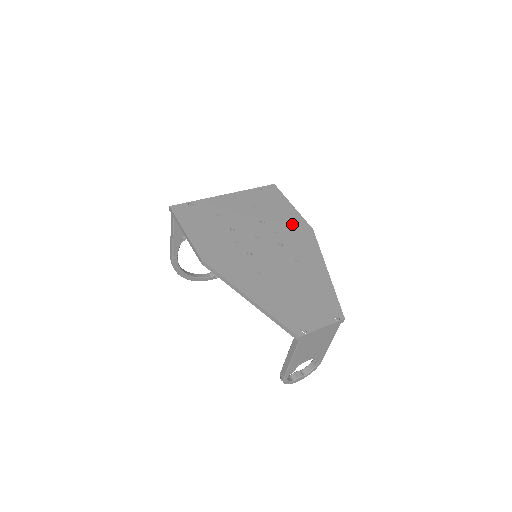
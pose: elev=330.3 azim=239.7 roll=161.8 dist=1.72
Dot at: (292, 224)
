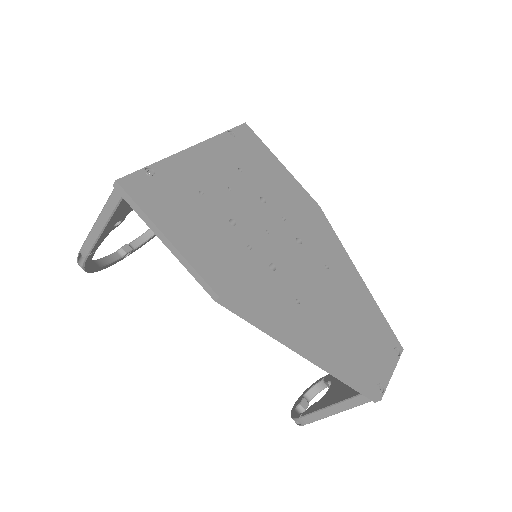
Dot at: (296, 200)
